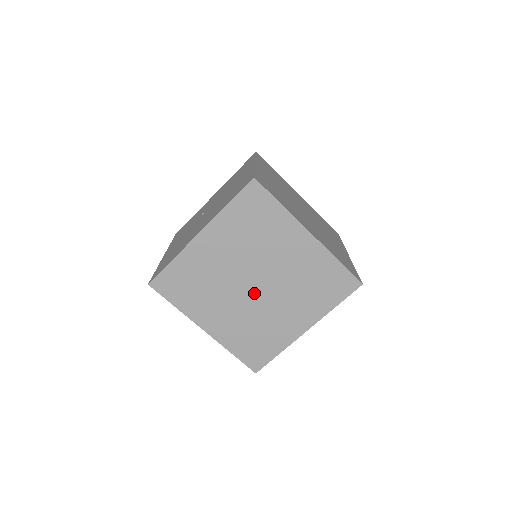
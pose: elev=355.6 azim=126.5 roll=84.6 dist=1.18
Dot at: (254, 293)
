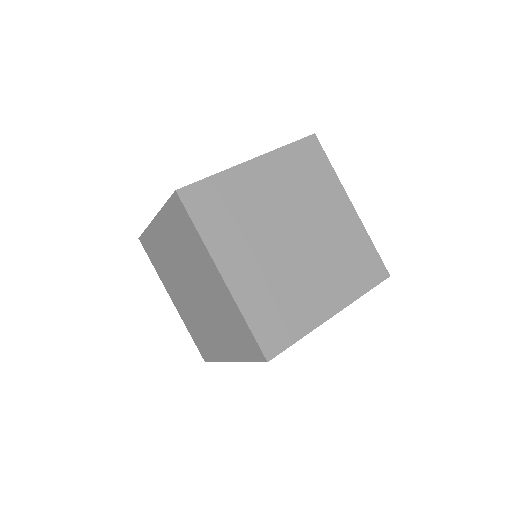
Dot at: (290, 247)
